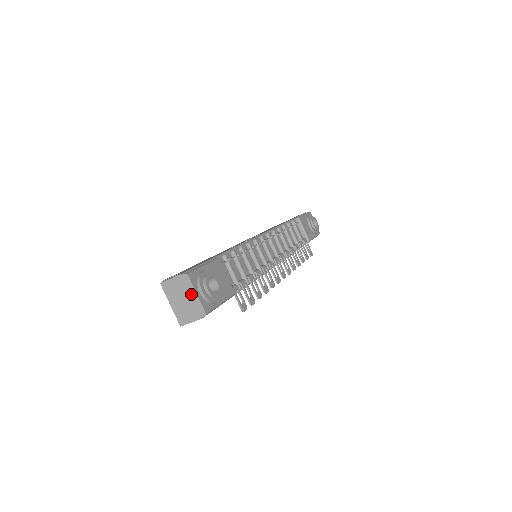
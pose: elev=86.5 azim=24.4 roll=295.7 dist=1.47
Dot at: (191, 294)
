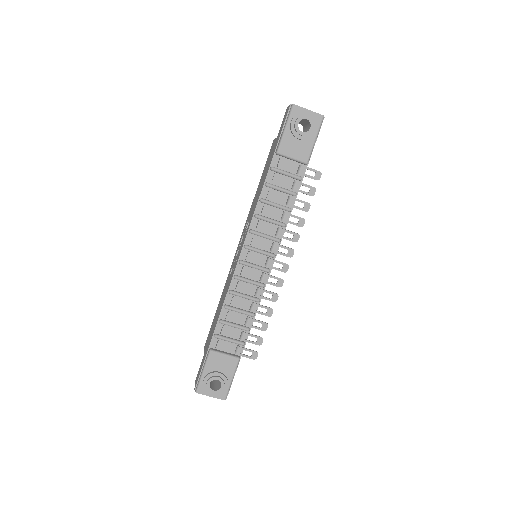
Dot at: occluded
